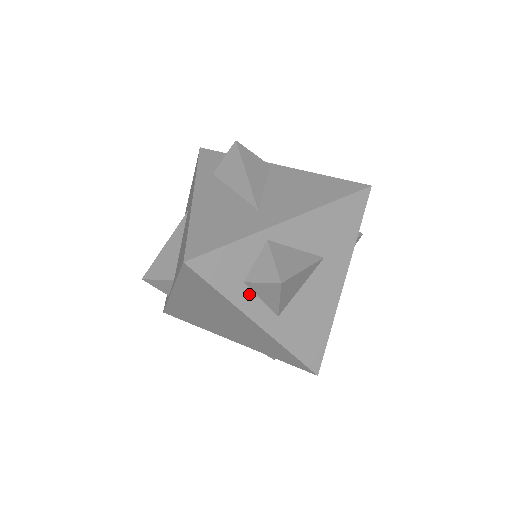
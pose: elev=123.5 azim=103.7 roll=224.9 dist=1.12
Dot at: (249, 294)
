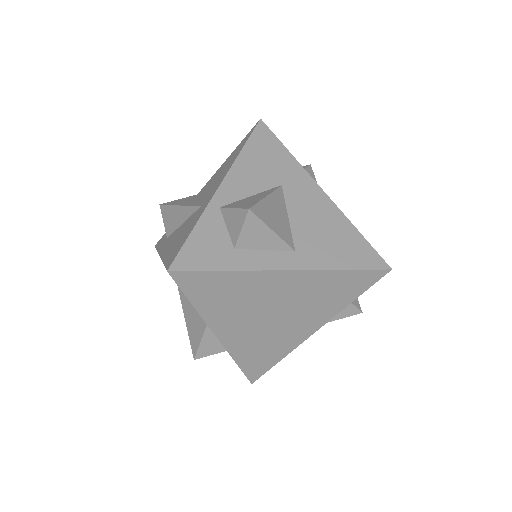
Dot at: (249, 254)
